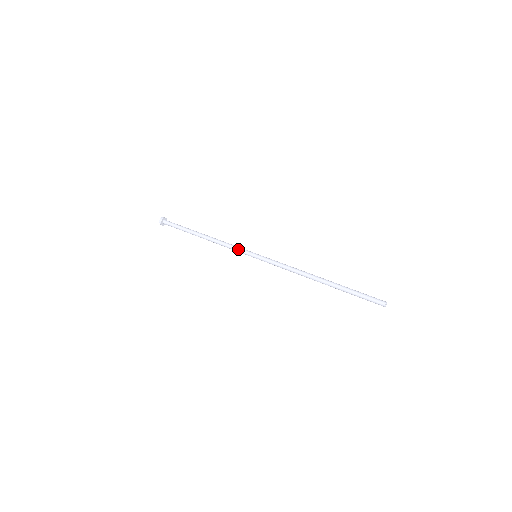
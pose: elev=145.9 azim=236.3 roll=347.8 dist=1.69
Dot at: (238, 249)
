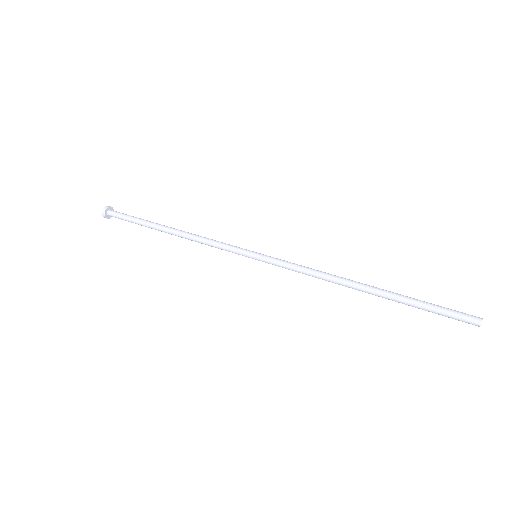
Dot at: occluded
